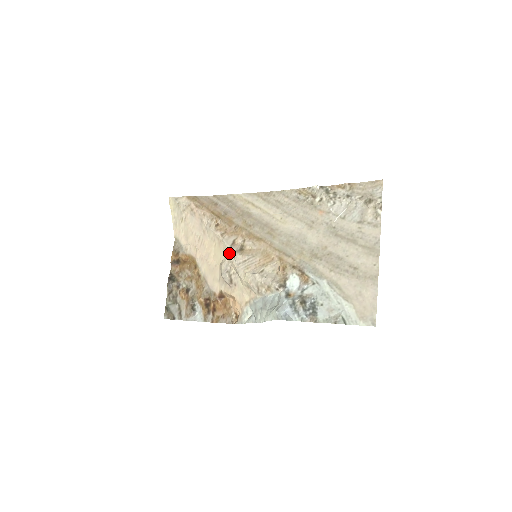
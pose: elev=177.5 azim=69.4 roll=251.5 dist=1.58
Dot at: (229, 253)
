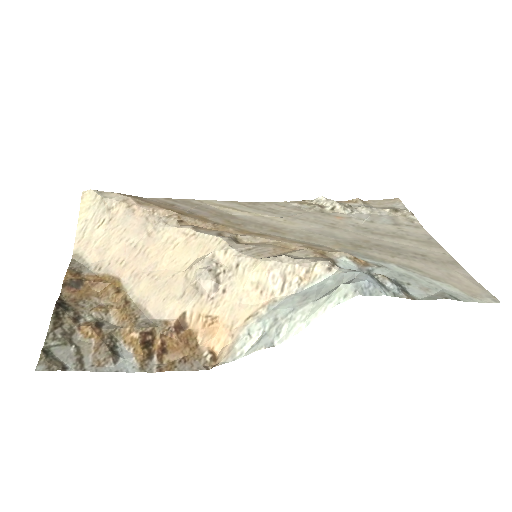
Dot at: (215, 243)
